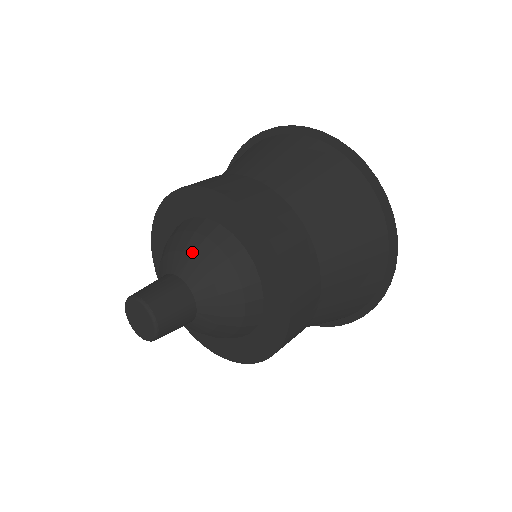
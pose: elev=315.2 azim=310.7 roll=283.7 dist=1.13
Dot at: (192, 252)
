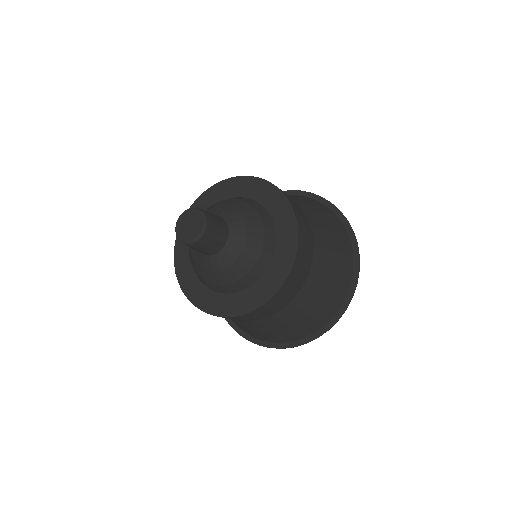
Dot at: (249, 226)
